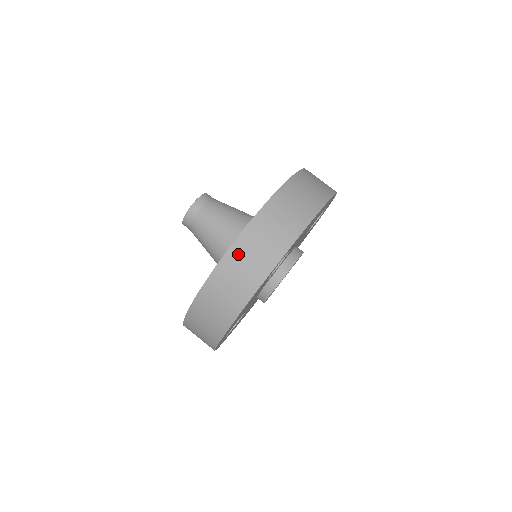
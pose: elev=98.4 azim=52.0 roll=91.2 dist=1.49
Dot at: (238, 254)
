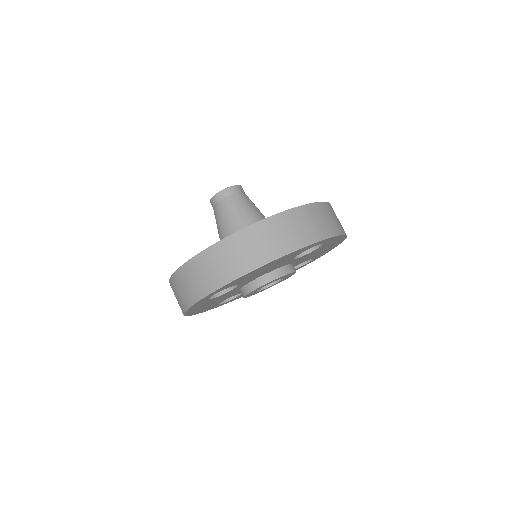
Dot at: (307, 213)
